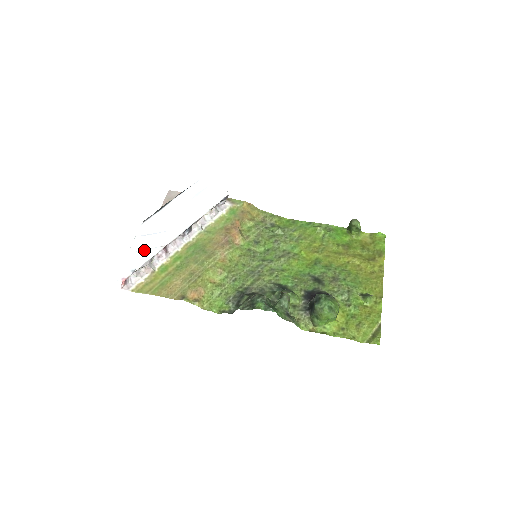
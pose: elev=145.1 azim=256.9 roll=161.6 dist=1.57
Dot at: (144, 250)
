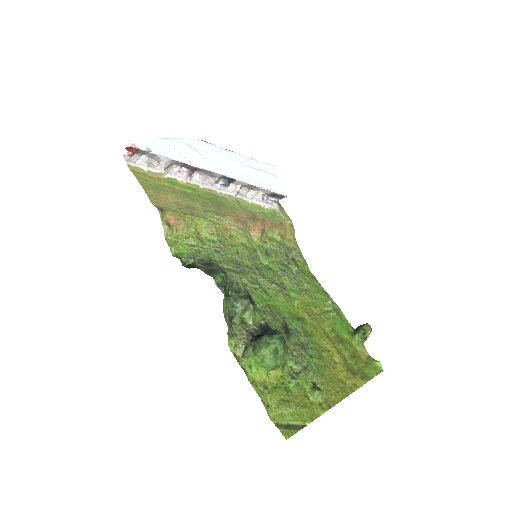
Dot at: (175, 150)
